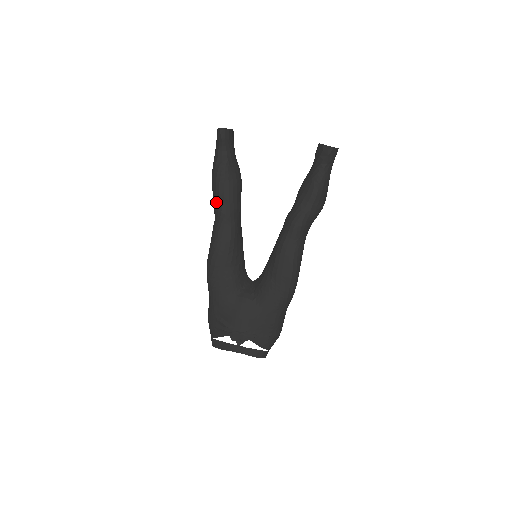
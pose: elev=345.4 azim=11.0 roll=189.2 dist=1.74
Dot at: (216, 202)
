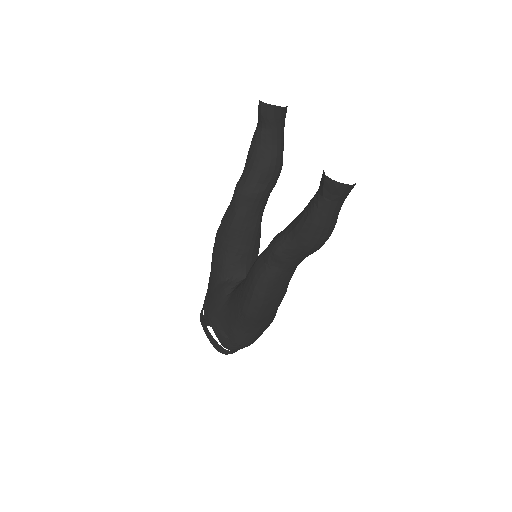
Dot at: occluded
